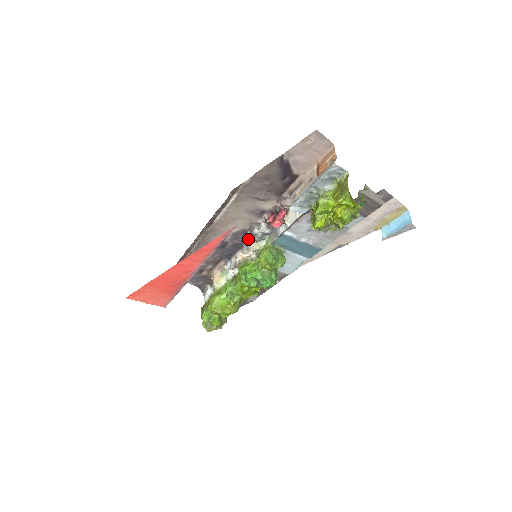
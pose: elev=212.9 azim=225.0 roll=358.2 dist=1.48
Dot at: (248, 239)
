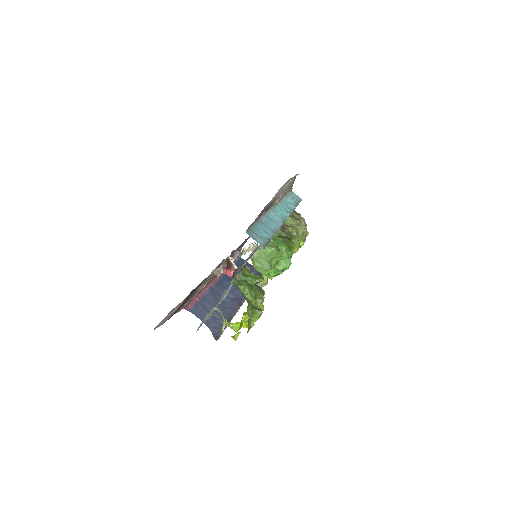
Dot at: (236, 249)
